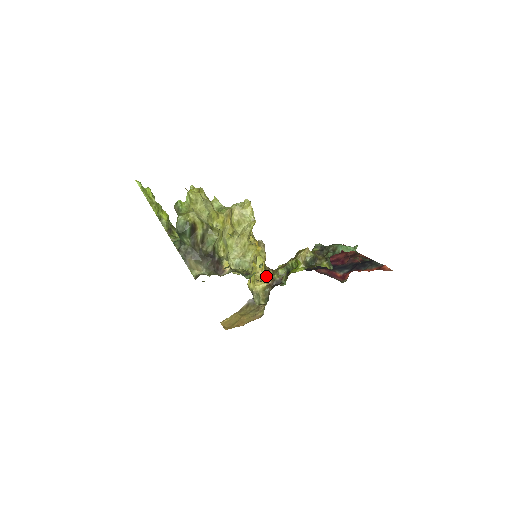
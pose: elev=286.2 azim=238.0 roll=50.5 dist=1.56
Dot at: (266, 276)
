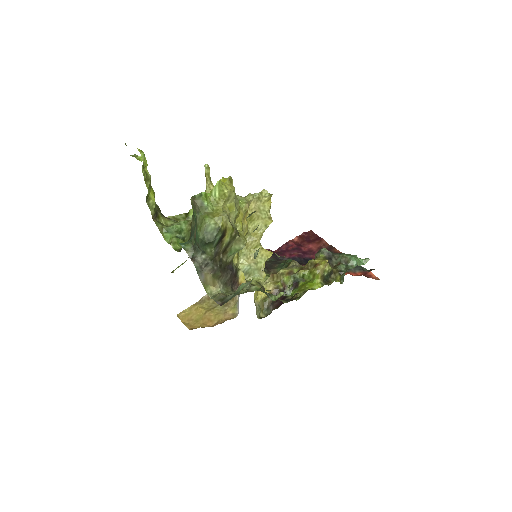
Dot at: occluded
